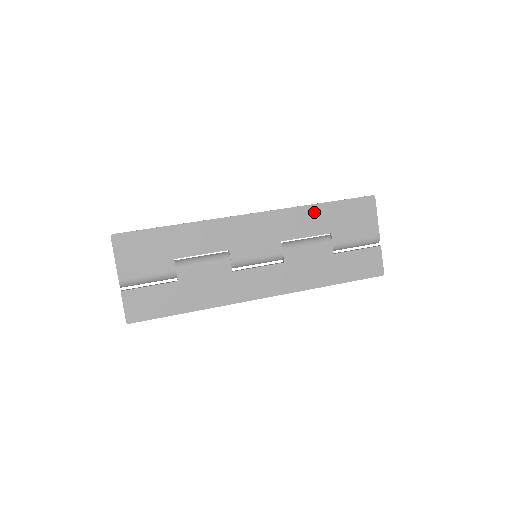
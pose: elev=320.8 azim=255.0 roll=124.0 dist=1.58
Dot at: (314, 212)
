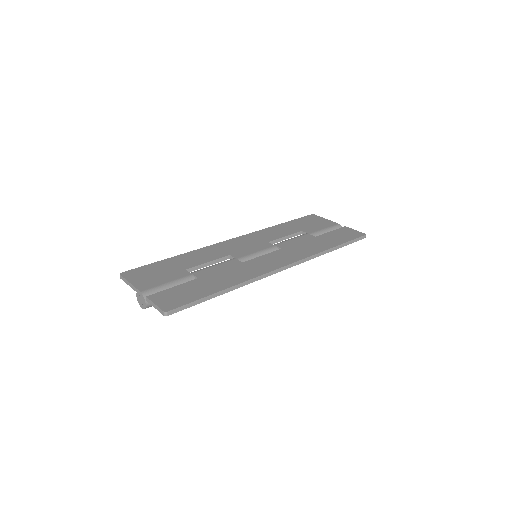
Dot at: (279, 228)
